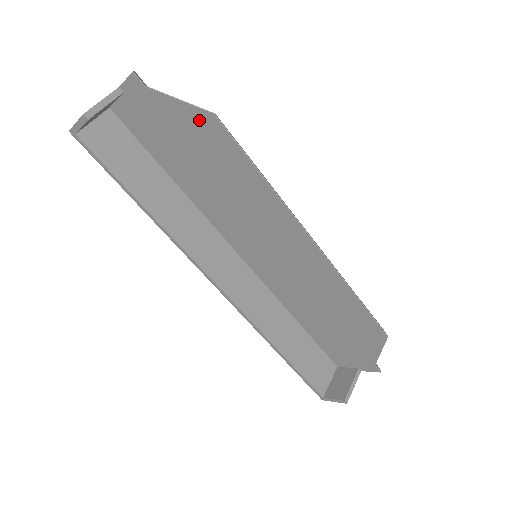
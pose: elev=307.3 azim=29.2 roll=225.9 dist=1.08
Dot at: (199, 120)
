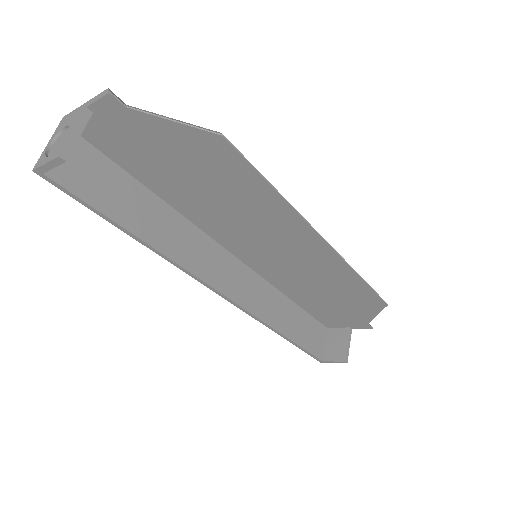
Dot at: (201, 141)
